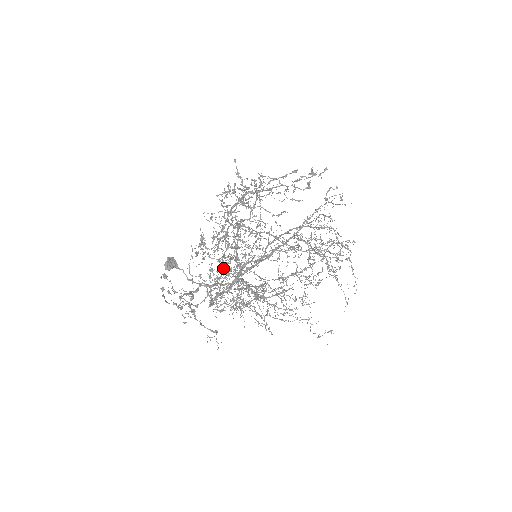
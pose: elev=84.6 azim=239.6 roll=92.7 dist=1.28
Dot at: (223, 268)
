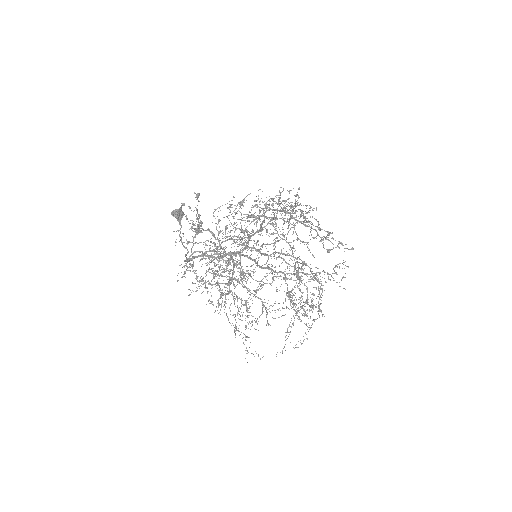
Dot at: (218, 247)
